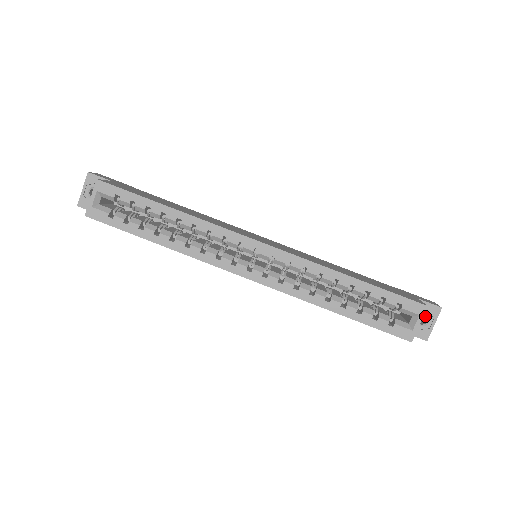
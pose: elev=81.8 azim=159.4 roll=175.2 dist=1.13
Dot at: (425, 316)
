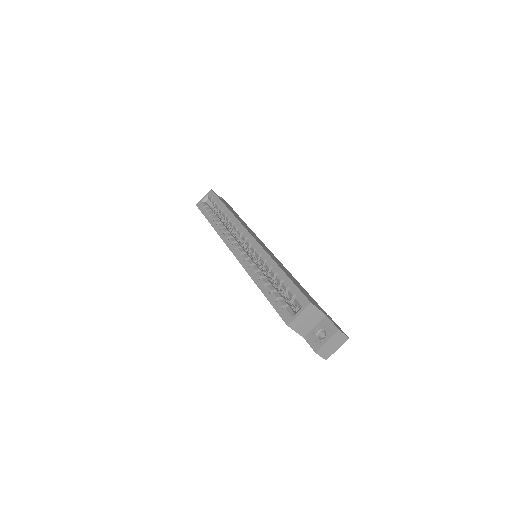
Dot at: occluded
